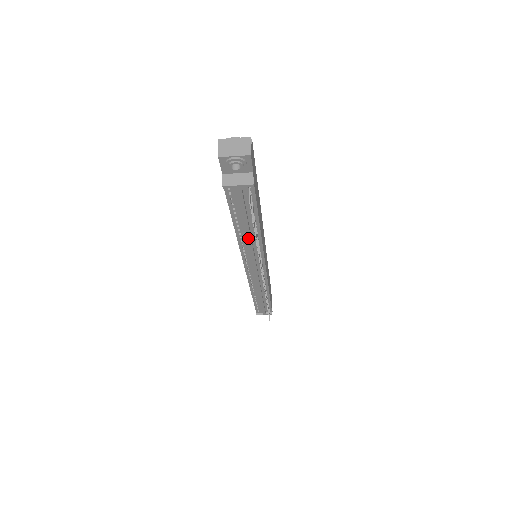
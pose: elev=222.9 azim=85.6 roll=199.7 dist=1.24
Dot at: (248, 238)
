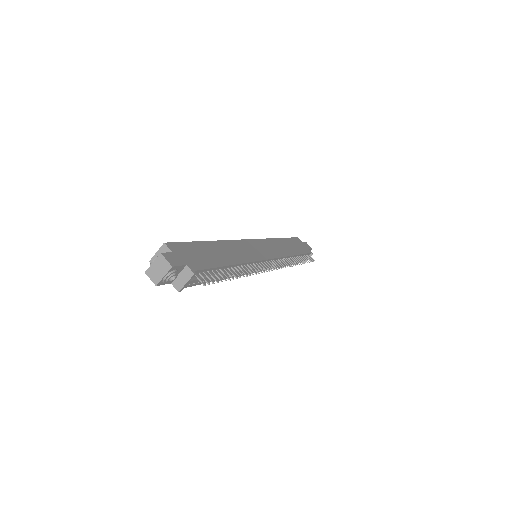
Dot at: occluded
